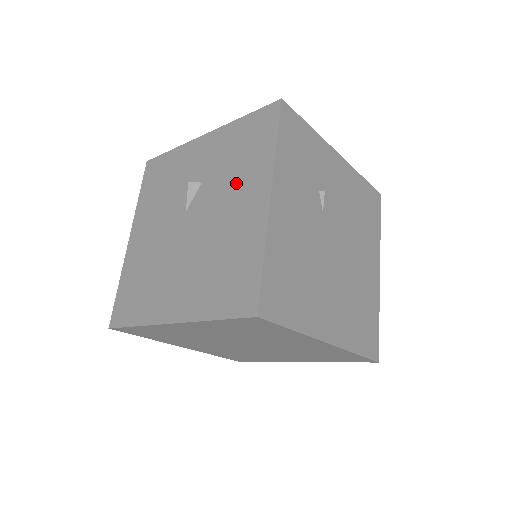
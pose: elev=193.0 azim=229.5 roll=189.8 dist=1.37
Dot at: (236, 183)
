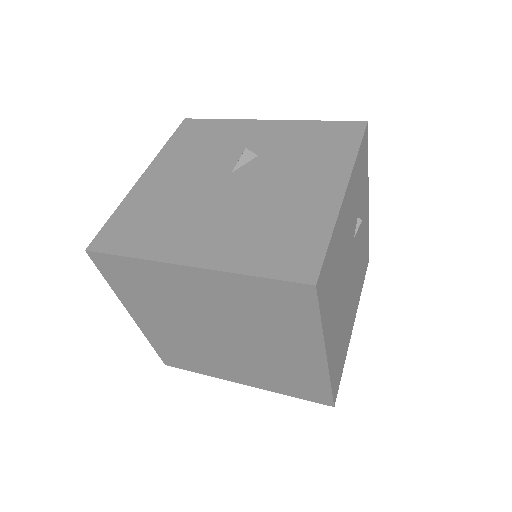
Dot at: (304, 168)
